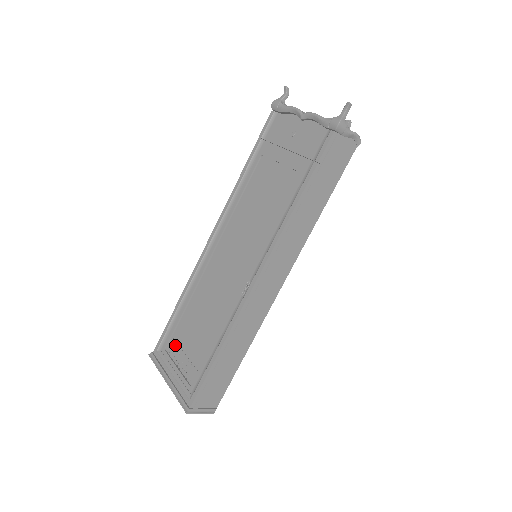
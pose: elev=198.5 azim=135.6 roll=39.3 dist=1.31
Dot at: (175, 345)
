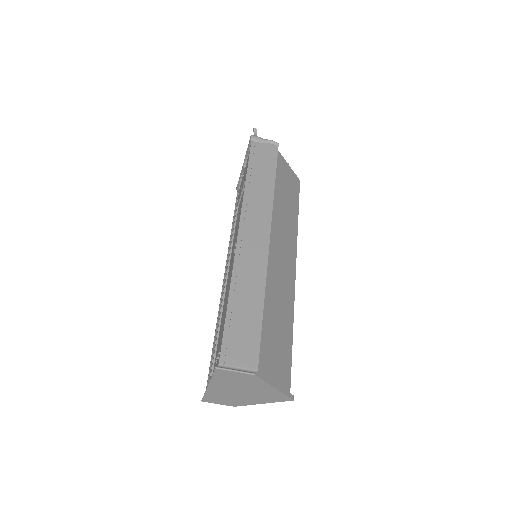
Dot at: (215, 362)
